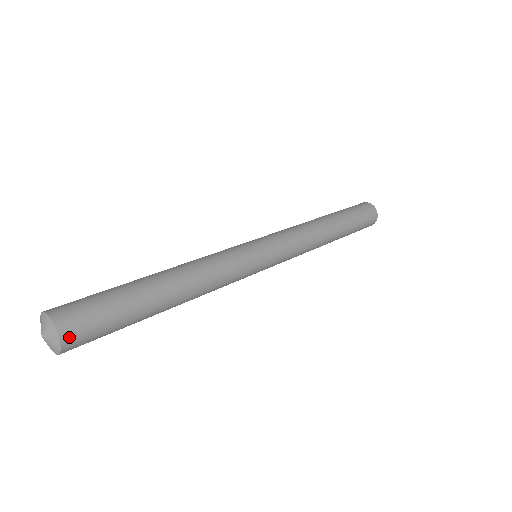
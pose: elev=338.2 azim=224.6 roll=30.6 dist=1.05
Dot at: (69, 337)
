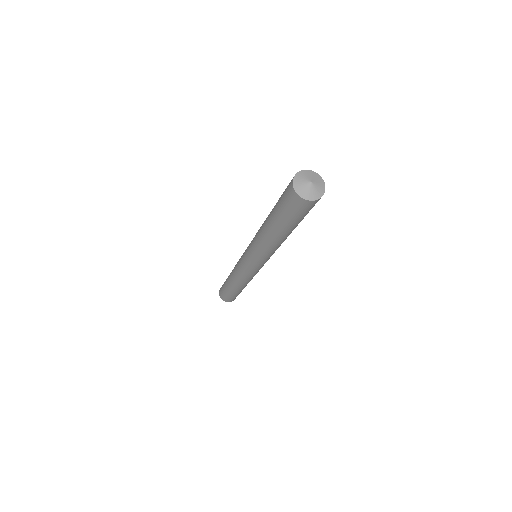
Dot at: occluded
